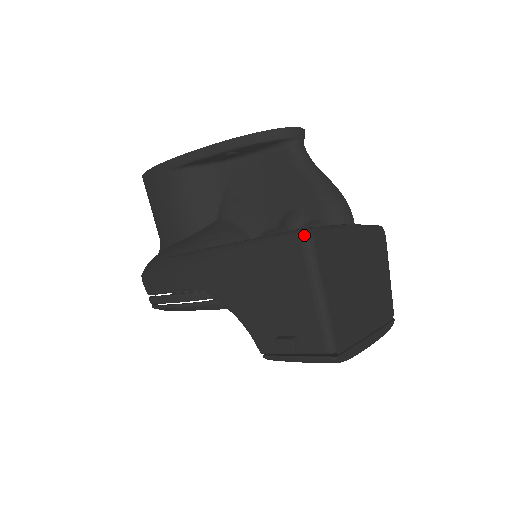
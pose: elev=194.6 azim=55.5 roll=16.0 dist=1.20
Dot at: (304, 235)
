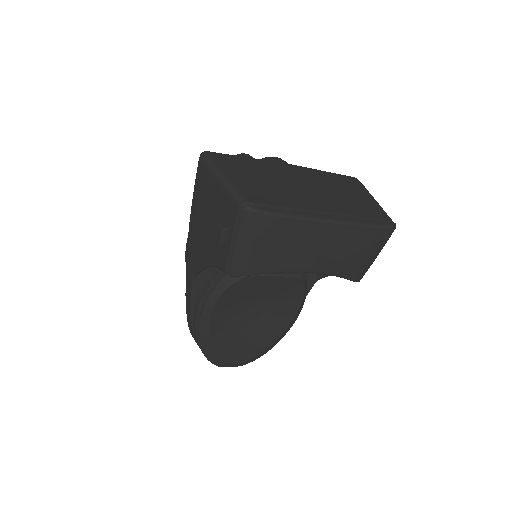
Dot at: (200, 155)
